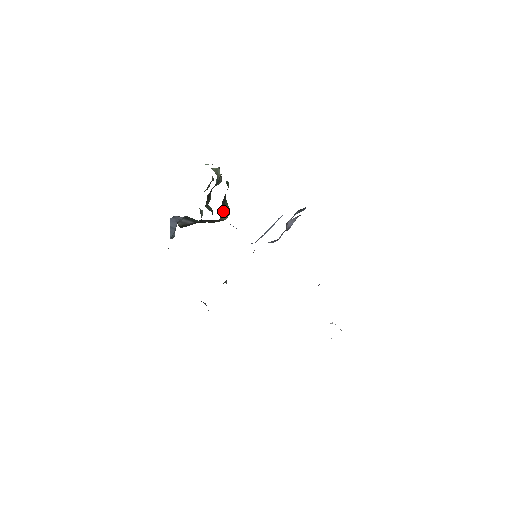
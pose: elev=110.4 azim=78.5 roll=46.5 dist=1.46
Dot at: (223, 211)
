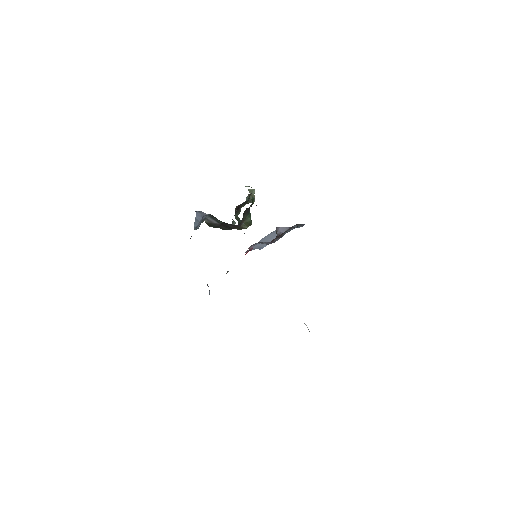
Dot at: (244, 220)
